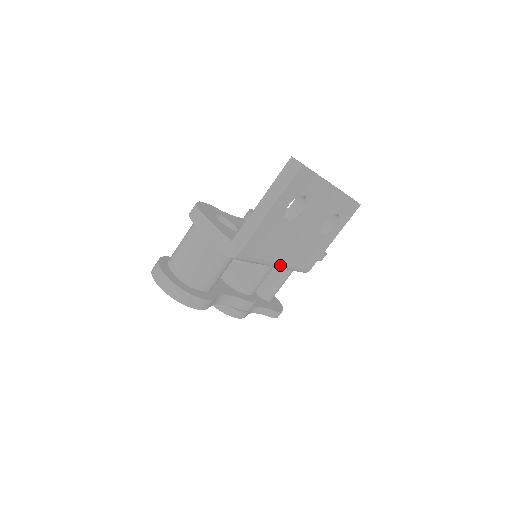
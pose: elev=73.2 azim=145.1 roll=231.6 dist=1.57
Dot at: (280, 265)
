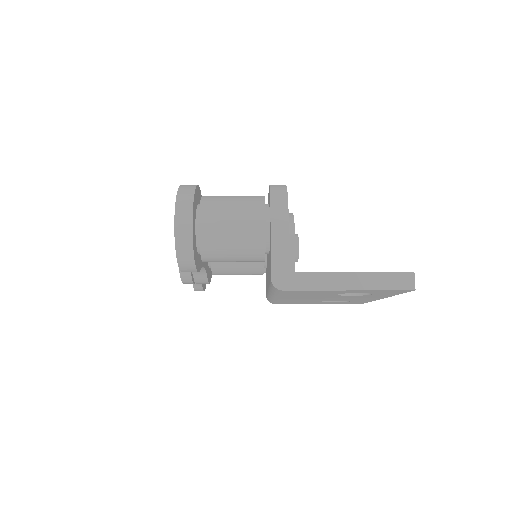
Dot at: (275, 298)
